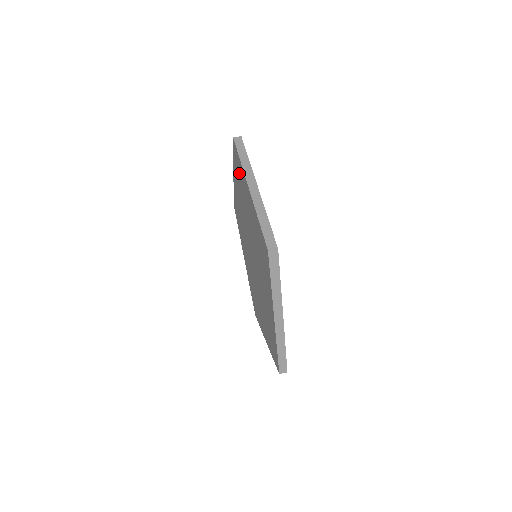
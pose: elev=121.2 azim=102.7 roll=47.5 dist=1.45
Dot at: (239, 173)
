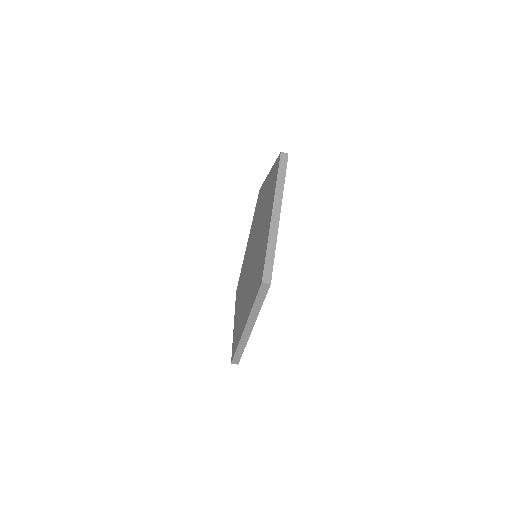
Dot at: (272, 185)
